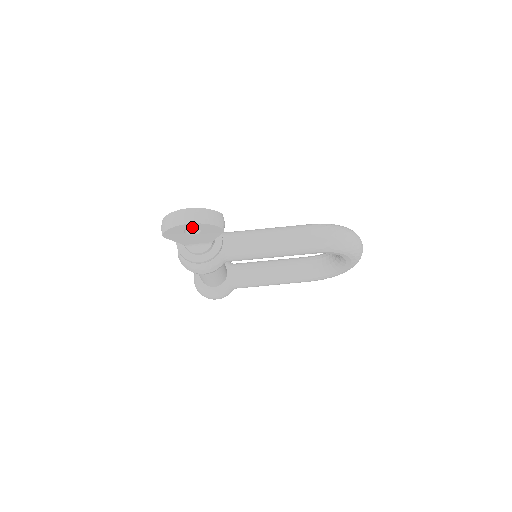
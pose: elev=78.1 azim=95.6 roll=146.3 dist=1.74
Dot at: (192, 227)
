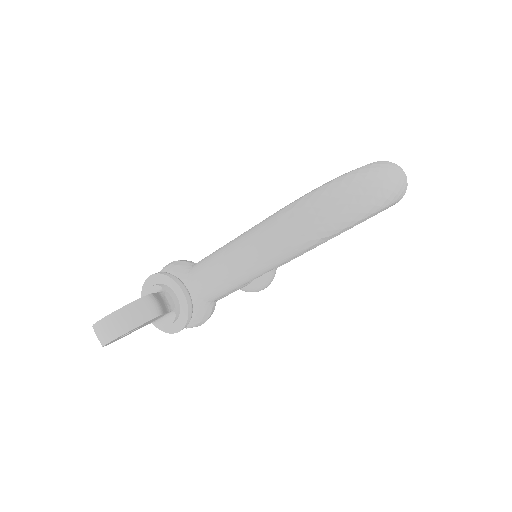
Dot at: occluded
